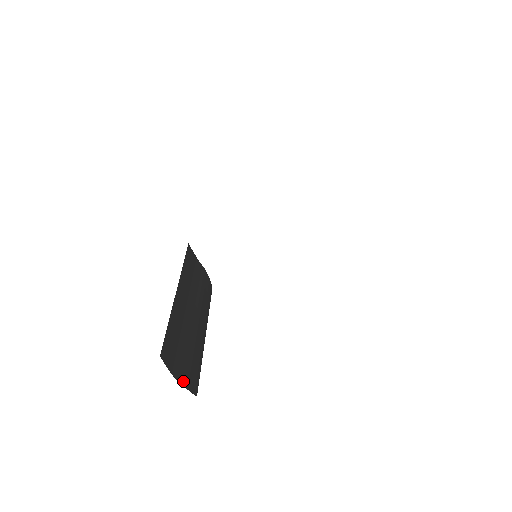
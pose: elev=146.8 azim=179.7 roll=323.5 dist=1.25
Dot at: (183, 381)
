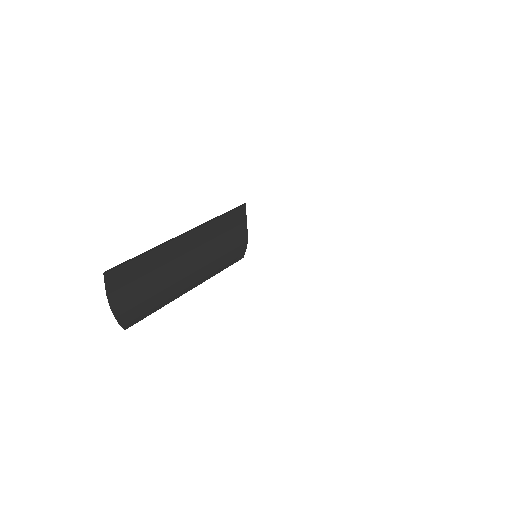
Dot at: (116, 308)
